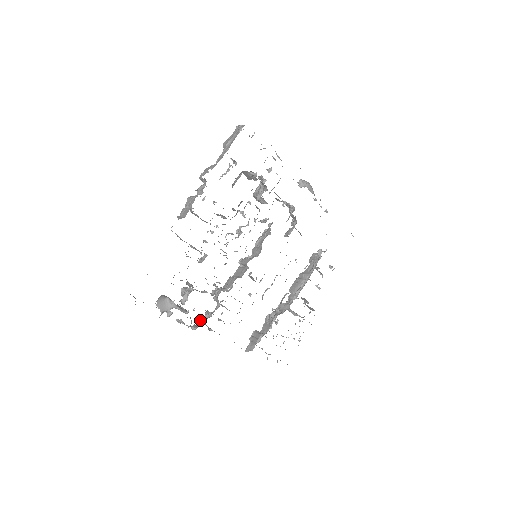
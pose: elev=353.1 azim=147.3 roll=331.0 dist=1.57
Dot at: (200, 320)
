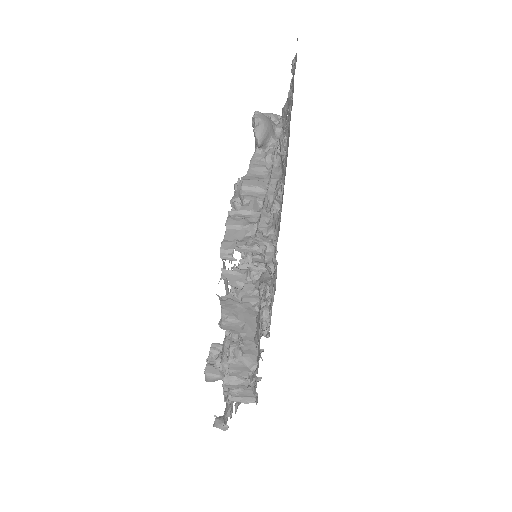
Dot at: occluded
